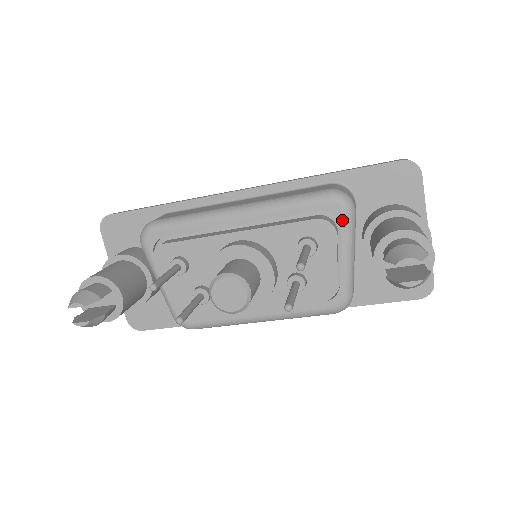
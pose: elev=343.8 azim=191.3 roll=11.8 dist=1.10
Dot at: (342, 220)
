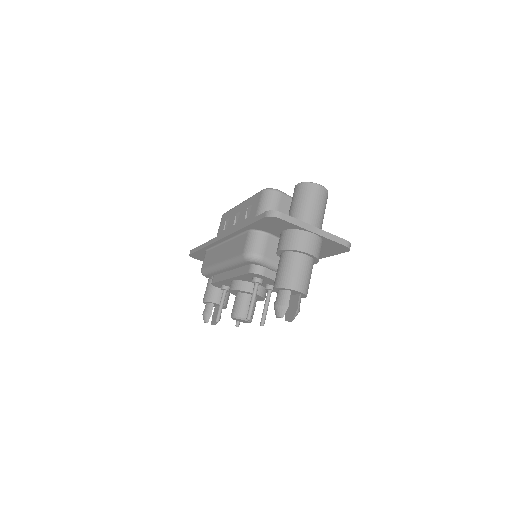
Dot at: (261, 265)
